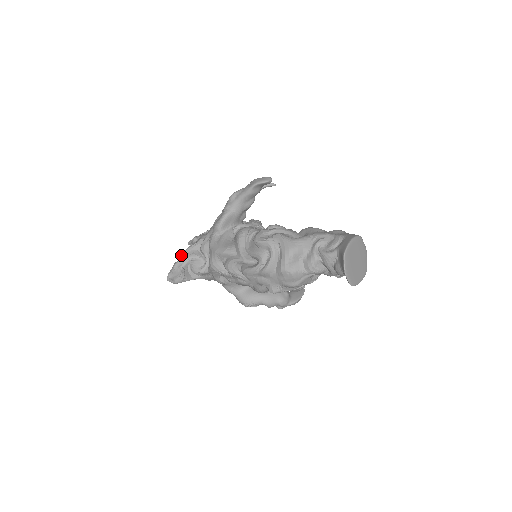
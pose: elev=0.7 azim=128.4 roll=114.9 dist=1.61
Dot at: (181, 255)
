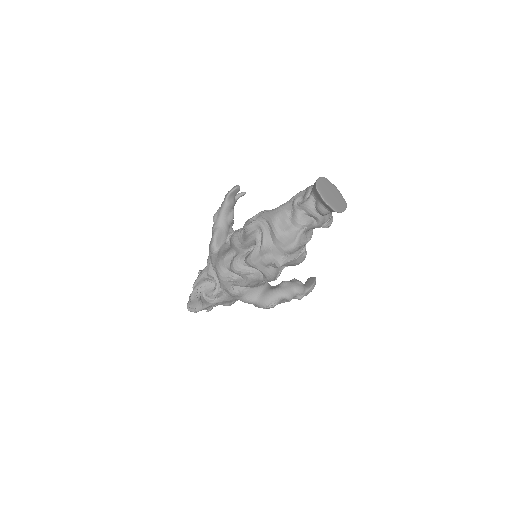
Dot at: (192, 287)
